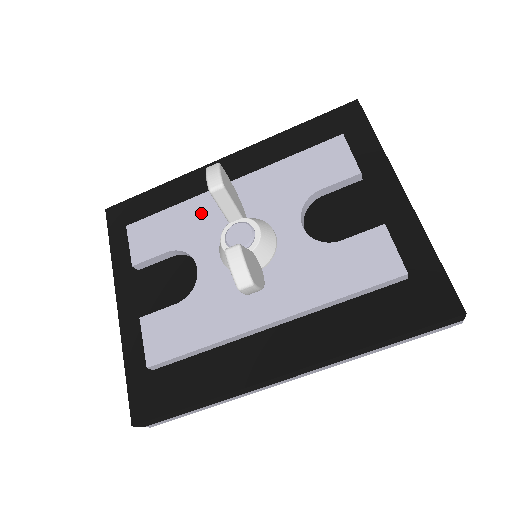
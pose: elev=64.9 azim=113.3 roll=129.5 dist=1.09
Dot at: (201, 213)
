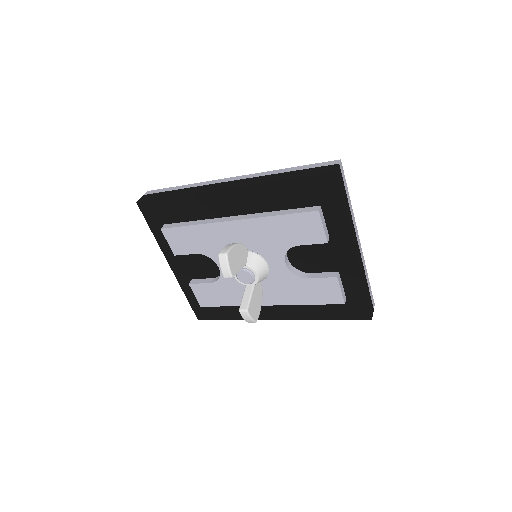
Dot at: (215, 236)
